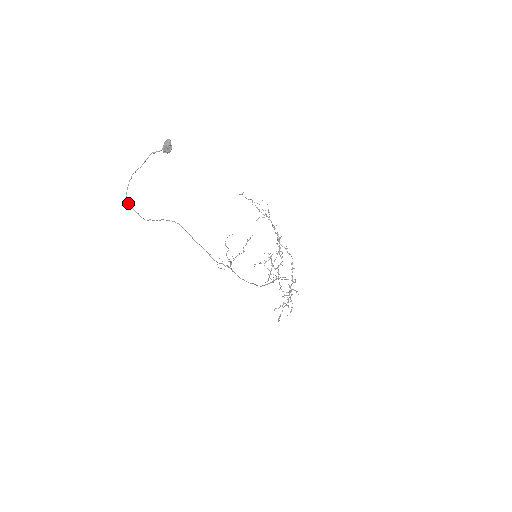
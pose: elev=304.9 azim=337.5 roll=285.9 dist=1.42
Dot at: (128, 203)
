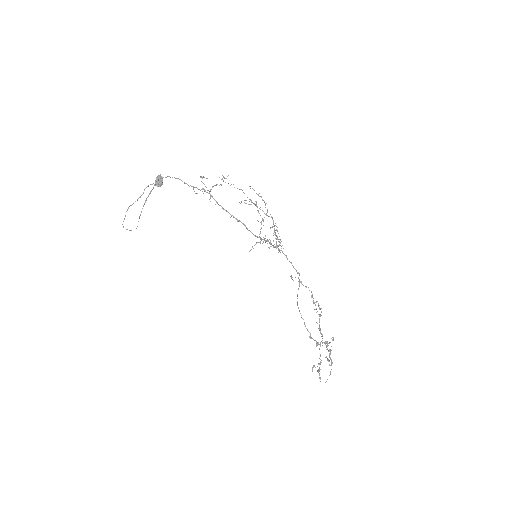
Dot at: (123, 227)
